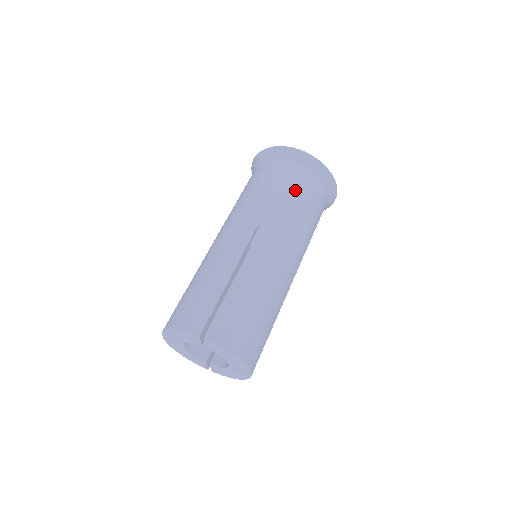
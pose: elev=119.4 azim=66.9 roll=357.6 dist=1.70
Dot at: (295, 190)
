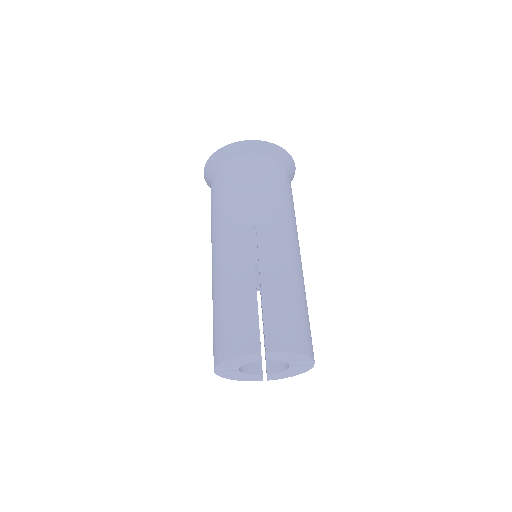
Dot at: (265, 179)
